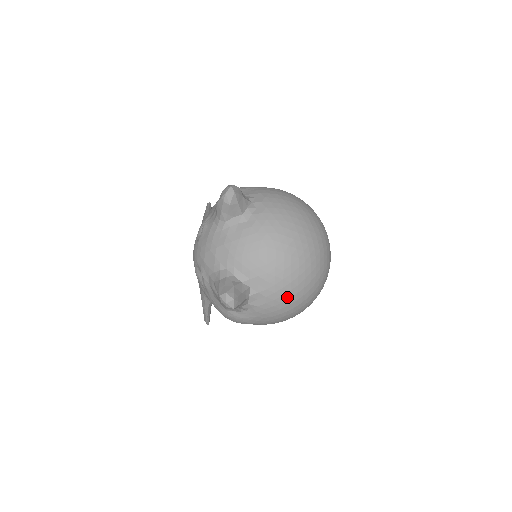
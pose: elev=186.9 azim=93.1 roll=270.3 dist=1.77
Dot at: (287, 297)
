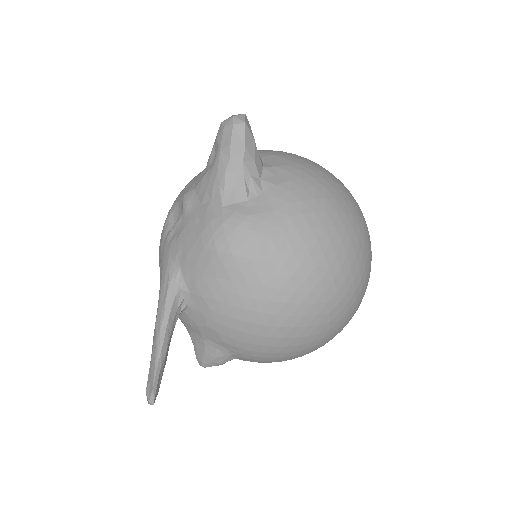
Dot at: (321, 184)
